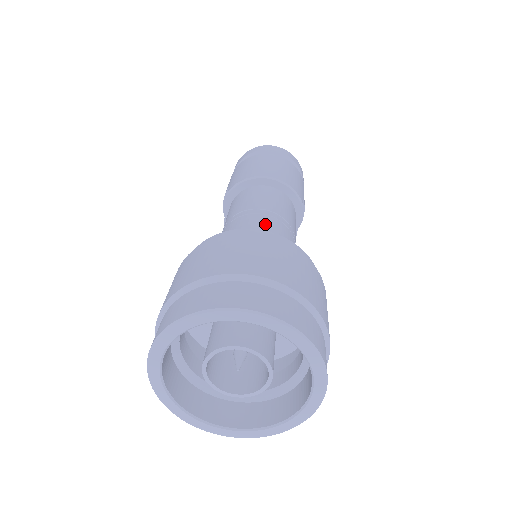
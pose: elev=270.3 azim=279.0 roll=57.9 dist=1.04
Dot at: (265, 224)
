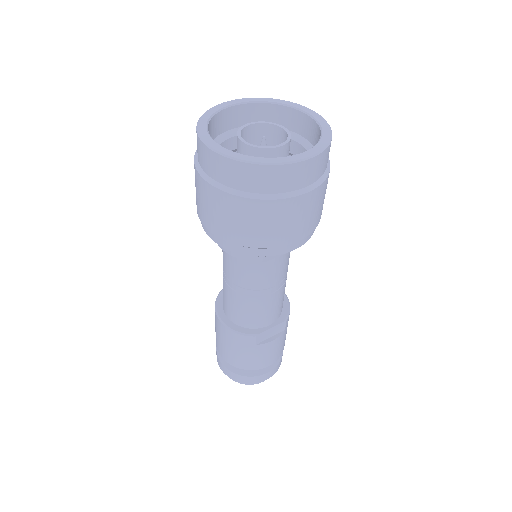
Dot at: occluded
